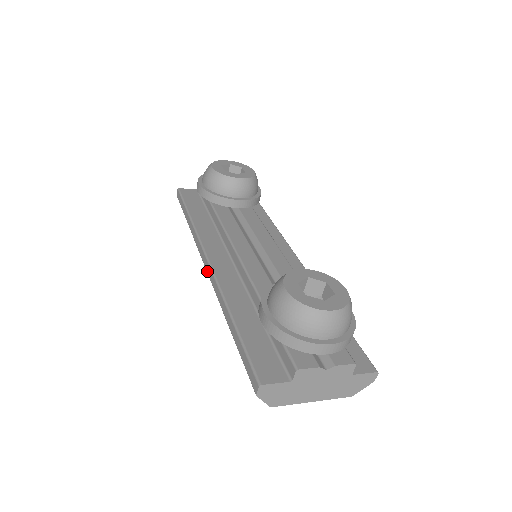
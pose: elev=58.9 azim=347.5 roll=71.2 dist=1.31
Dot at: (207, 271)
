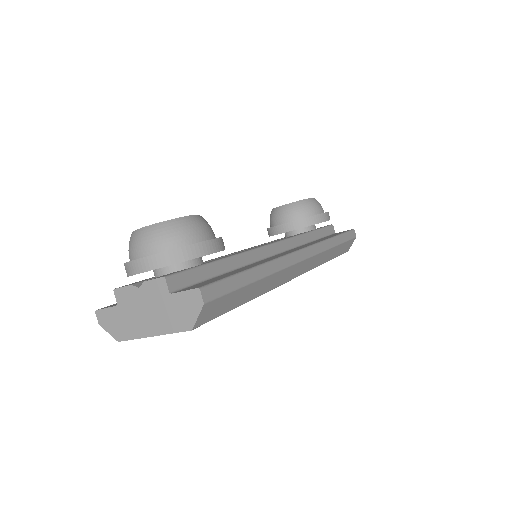
Dot at: occluded
